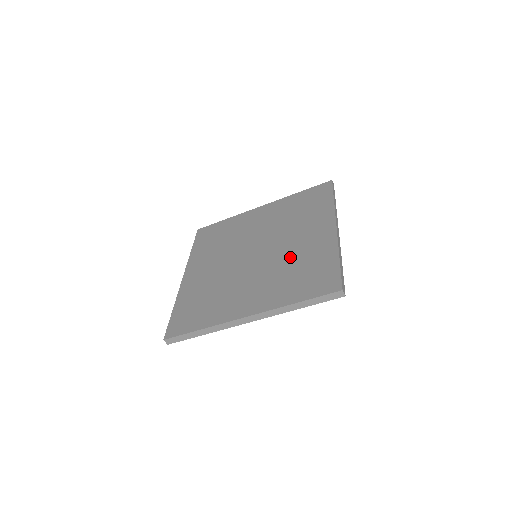
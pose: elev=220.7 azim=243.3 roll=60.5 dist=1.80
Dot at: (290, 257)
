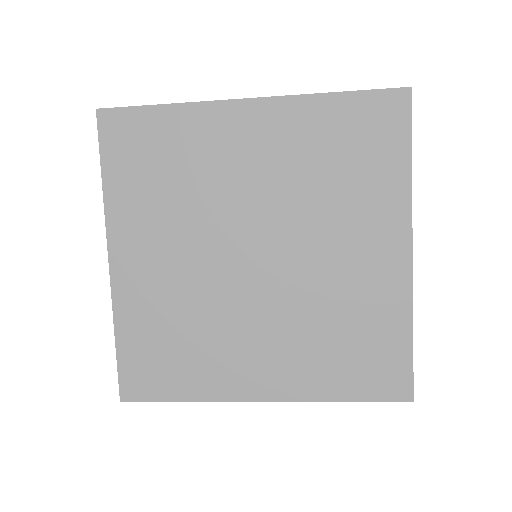
Dot at: (328, 297)
